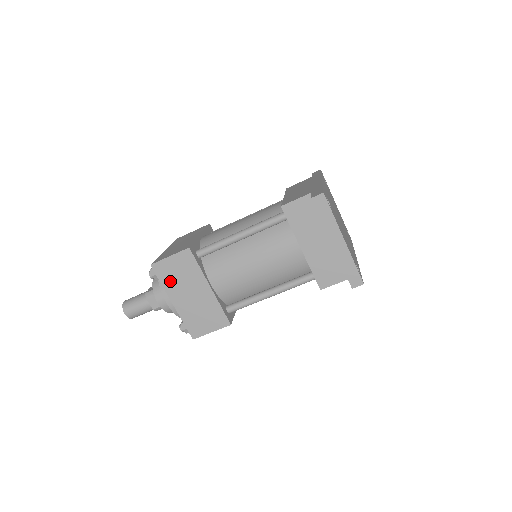
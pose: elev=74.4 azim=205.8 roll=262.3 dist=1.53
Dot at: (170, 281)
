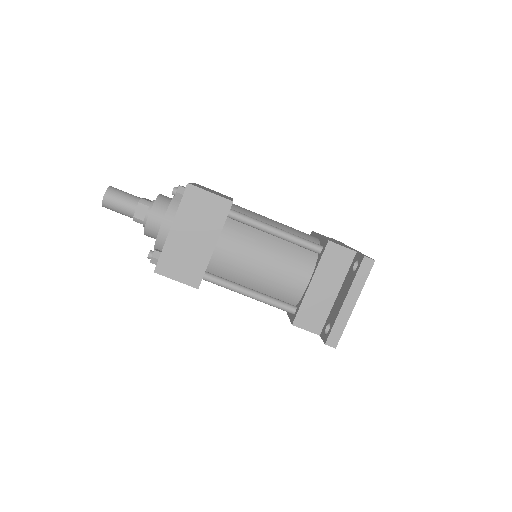
Dot at: (189, 210)
